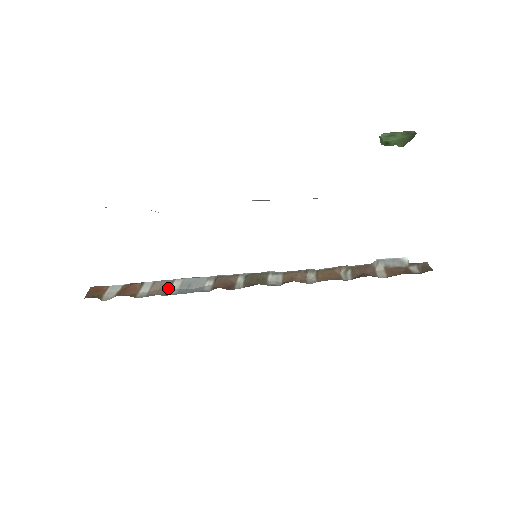
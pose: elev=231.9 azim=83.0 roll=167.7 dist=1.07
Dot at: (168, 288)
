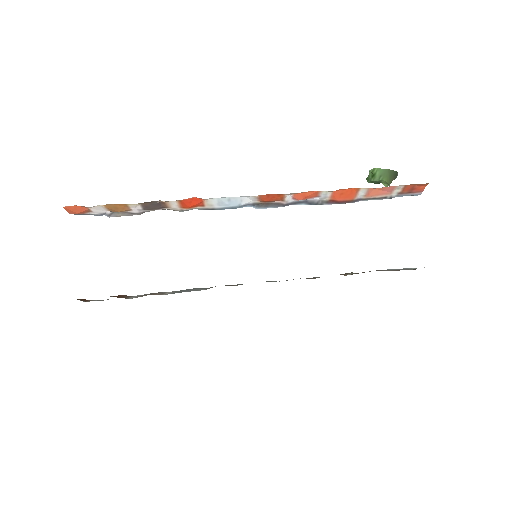
Dot at: occluded
